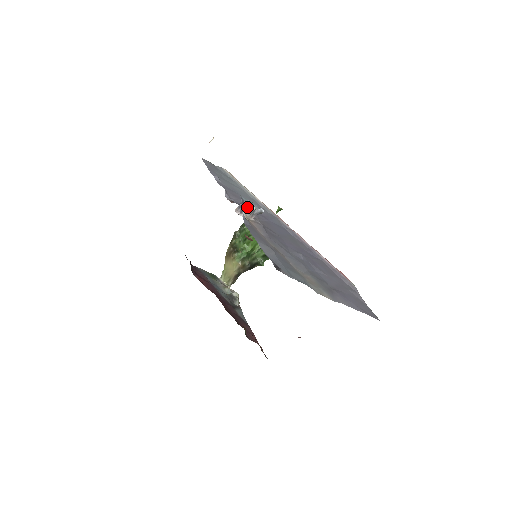
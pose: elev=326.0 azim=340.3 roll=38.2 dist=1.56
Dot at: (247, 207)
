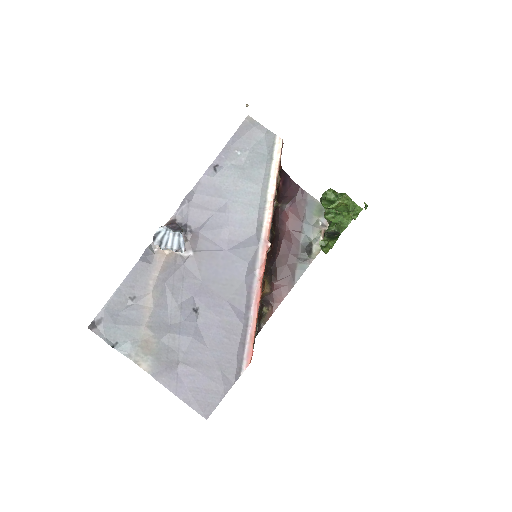
Dot at: (157, 244)
